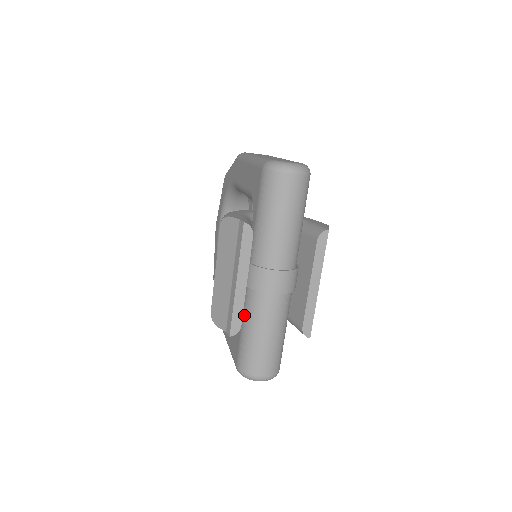
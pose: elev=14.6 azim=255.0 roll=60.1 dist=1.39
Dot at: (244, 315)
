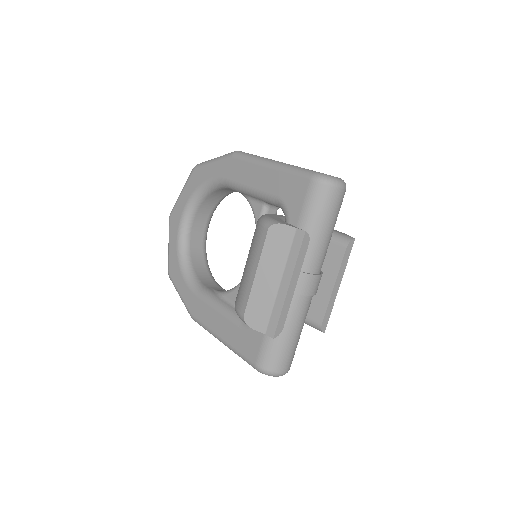
Dot at: occluded
